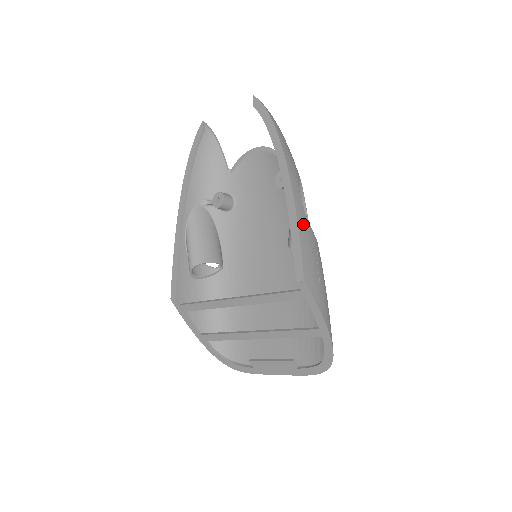
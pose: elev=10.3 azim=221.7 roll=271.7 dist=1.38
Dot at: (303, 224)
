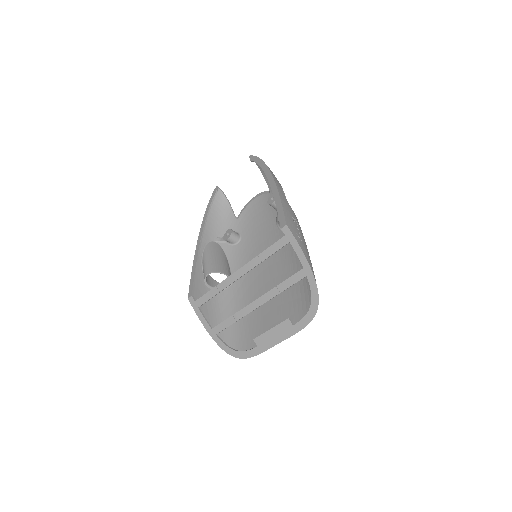
Dot at: (285, 202)
